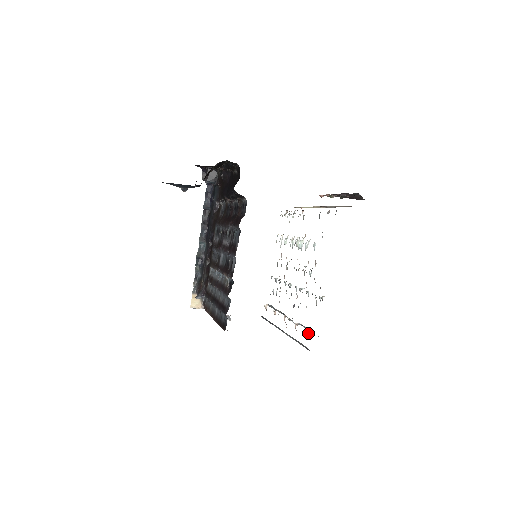
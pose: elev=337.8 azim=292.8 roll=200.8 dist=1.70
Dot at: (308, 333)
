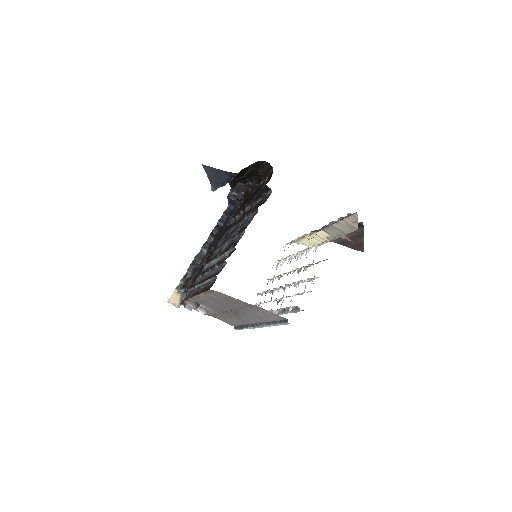
Dot at: (290, 310)
